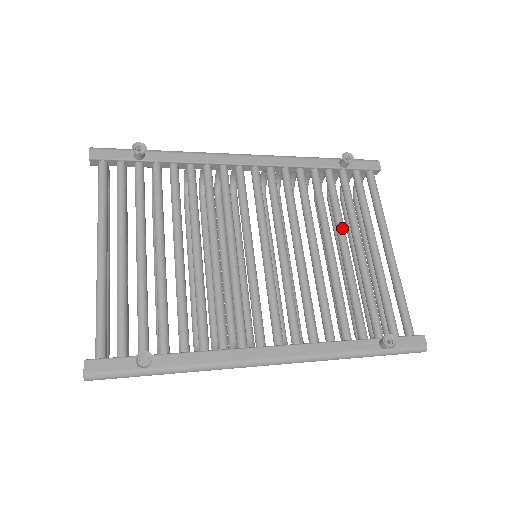
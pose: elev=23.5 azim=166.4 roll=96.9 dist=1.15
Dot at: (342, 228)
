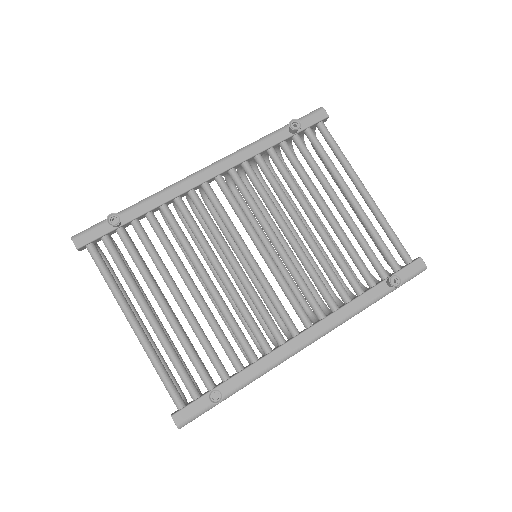
Dot at: (317, 195)
